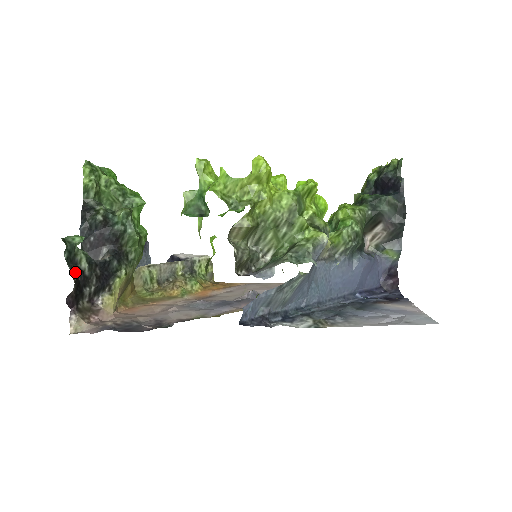
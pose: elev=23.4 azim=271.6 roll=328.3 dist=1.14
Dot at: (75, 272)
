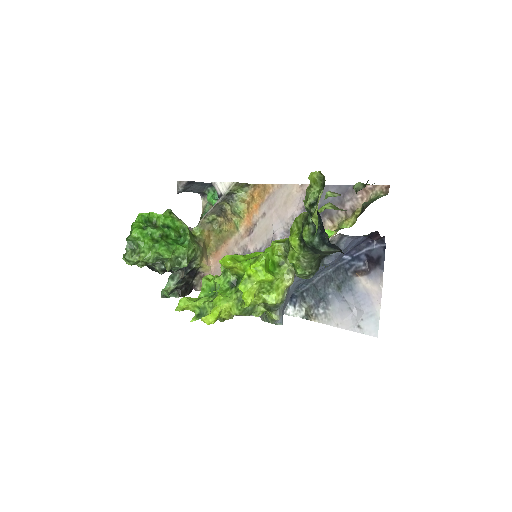
Dot at: (180, 293)
